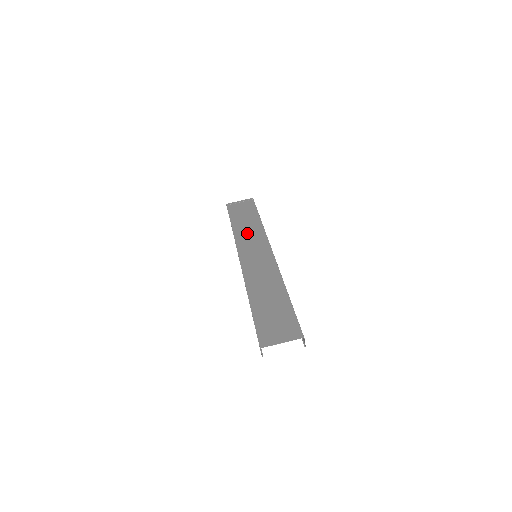
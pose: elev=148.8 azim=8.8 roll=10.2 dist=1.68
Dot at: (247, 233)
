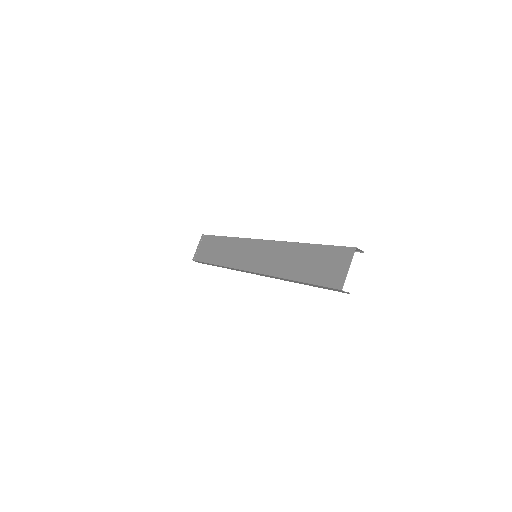
Dot at: (230, 254)
